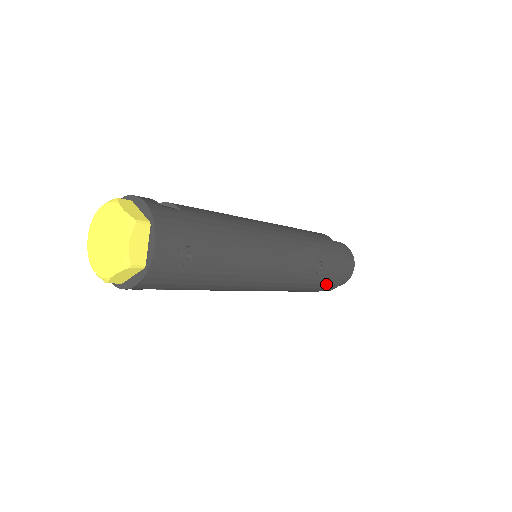
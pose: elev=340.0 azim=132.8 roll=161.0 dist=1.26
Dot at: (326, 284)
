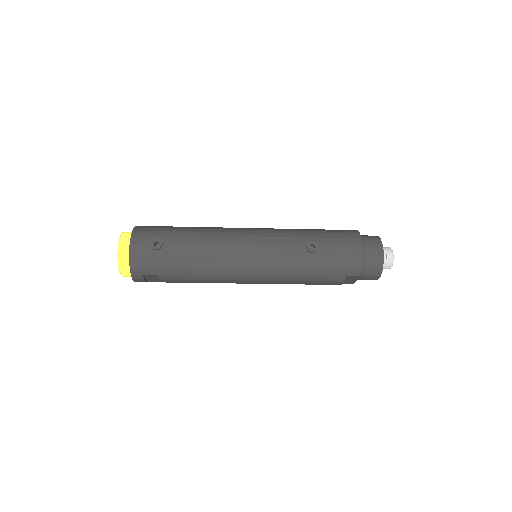
Dot at: (338, 264)
